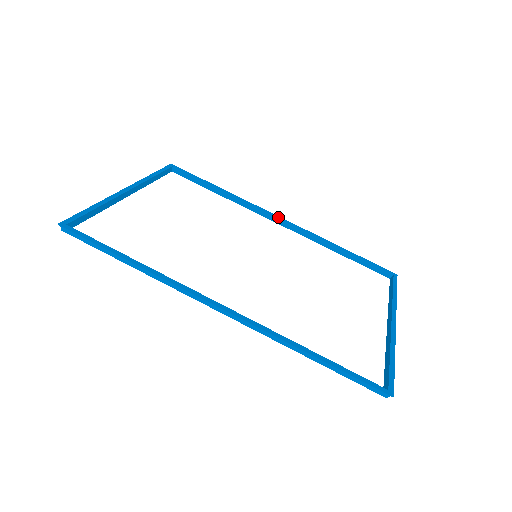
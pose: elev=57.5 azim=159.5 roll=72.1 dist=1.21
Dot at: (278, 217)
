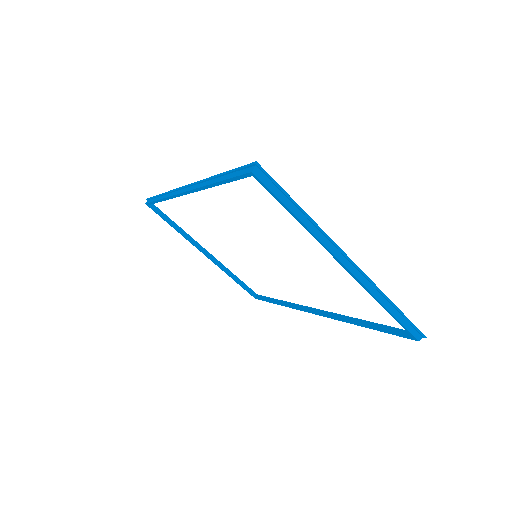
Dot at: (316, 309)
